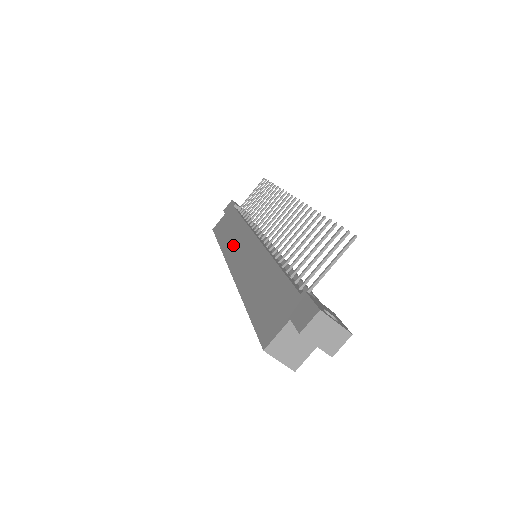
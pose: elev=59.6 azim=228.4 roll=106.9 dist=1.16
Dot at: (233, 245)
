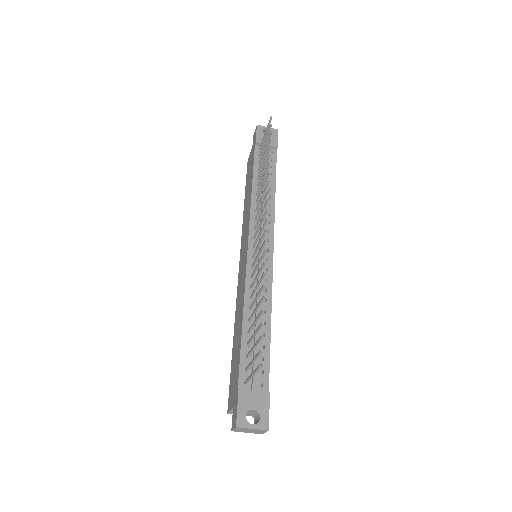
Dot at: (244, 229)
